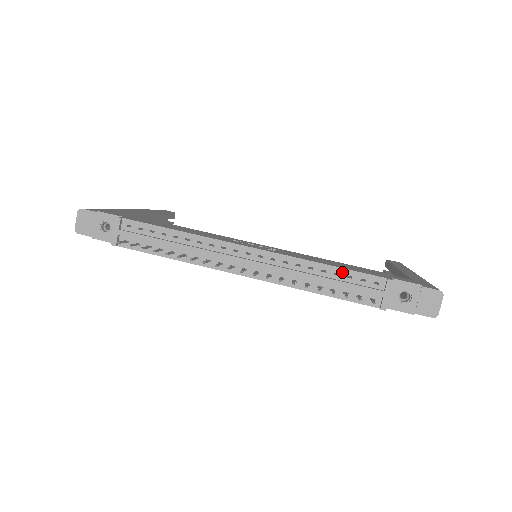
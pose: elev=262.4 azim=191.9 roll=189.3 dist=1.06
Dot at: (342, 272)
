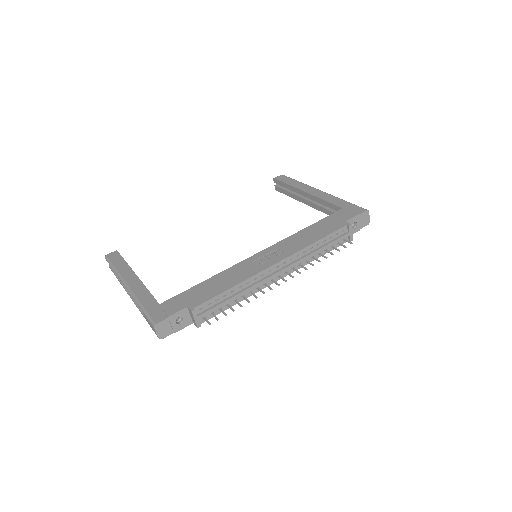
Dot at: (326, 238)
